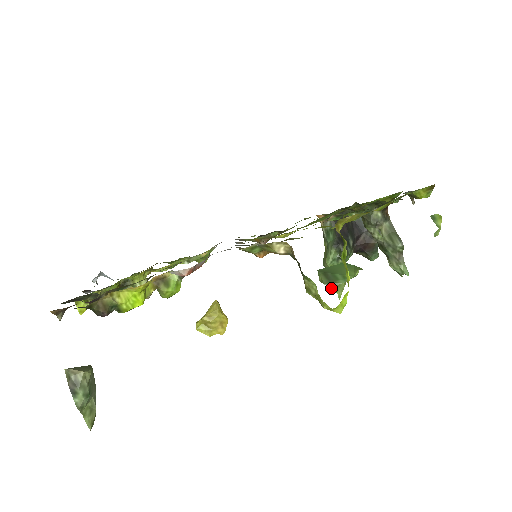
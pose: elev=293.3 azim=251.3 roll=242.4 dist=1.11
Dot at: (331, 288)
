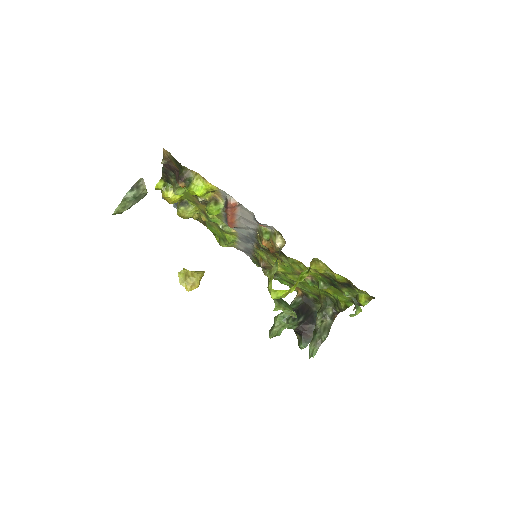
Dot at: (275, 303)
